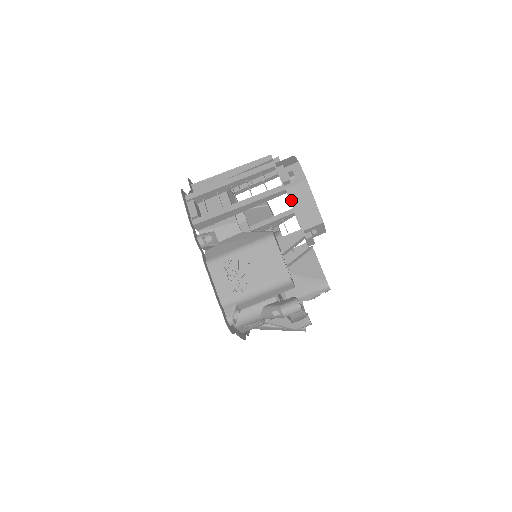
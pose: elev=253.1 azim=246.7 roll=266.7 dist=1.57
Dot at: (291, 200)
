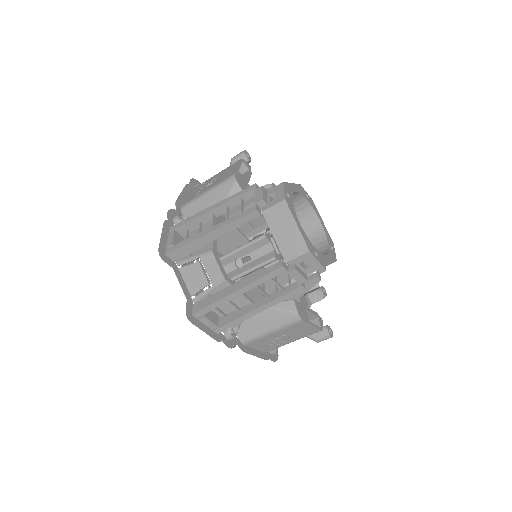
Dot at: occluded
